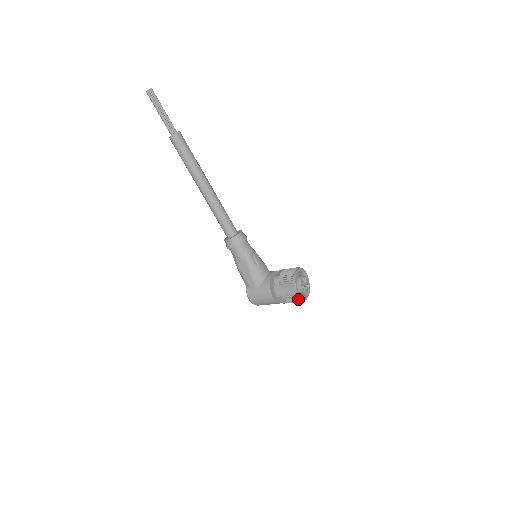
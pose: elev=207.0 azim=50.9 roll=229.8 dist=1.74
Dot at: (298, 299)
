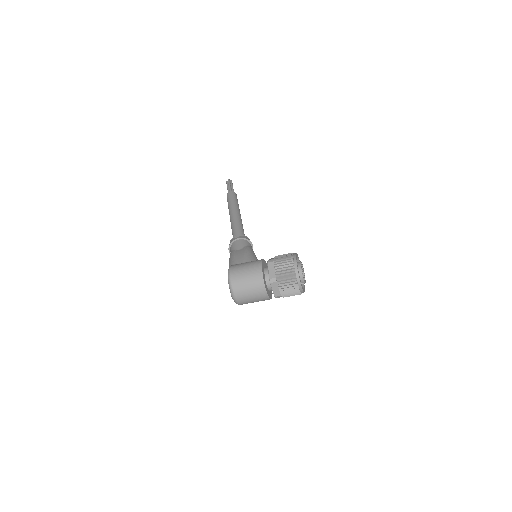
Dot at: (294, 265)
